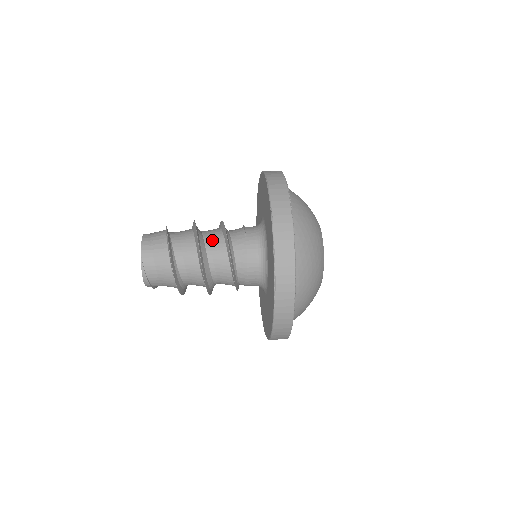
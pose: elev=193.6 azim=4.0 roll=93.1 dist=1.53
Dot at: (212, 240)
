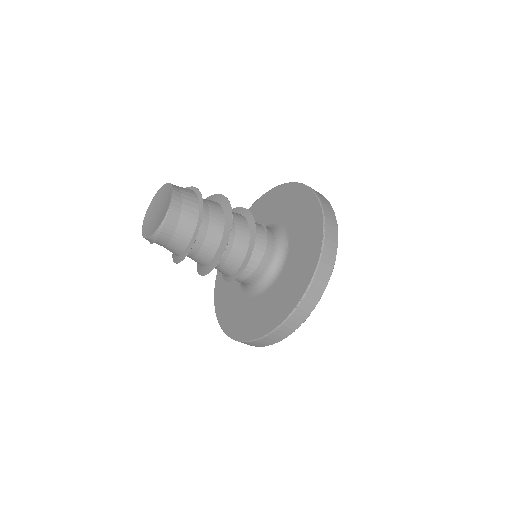
Dot at: (238, 227)
